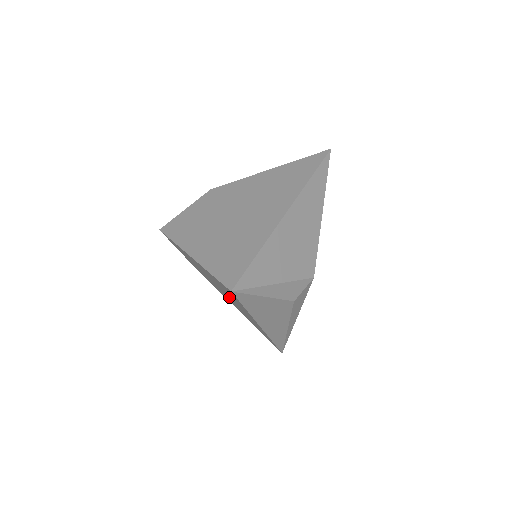
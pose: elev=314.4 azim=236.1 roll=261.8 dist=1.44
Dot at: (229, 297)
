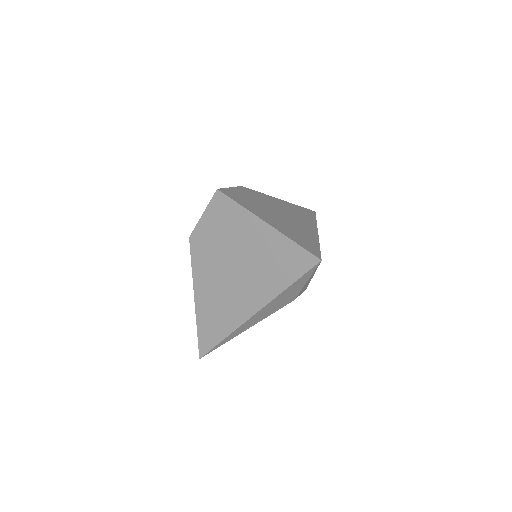
Dot at: (243, 276)
